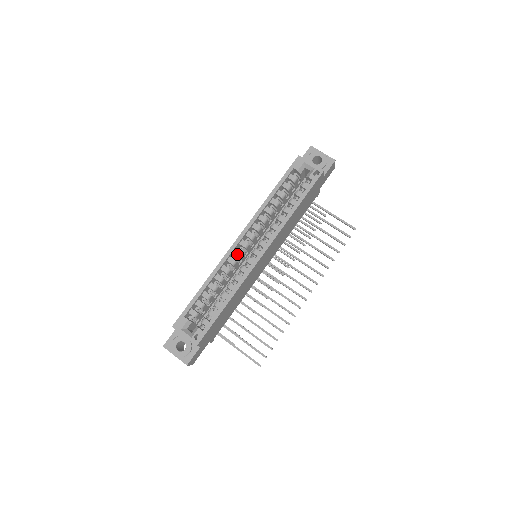
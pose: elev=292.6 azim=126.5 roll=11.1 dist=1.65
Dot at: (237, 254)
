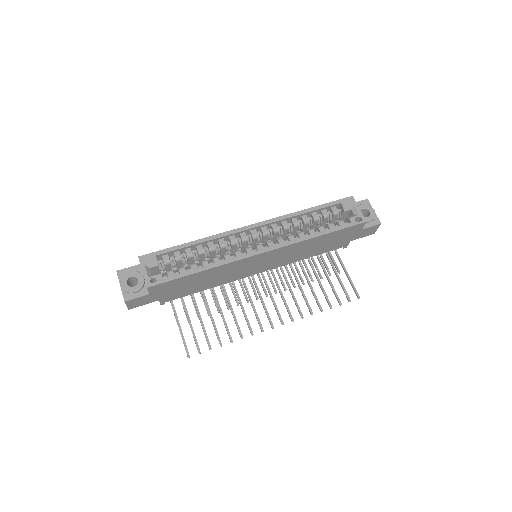
Dot at: (242, 237)
